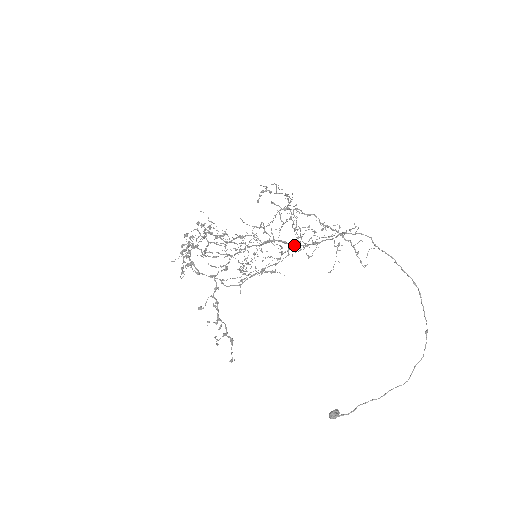
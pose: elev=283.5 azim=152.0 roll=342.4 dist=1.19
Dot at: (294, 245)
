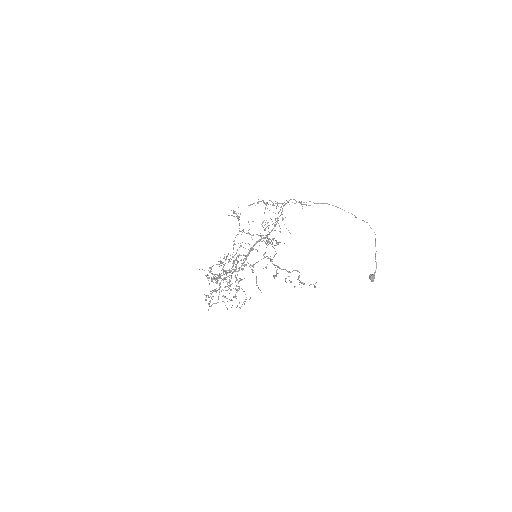
Dot at: (267, 235)
